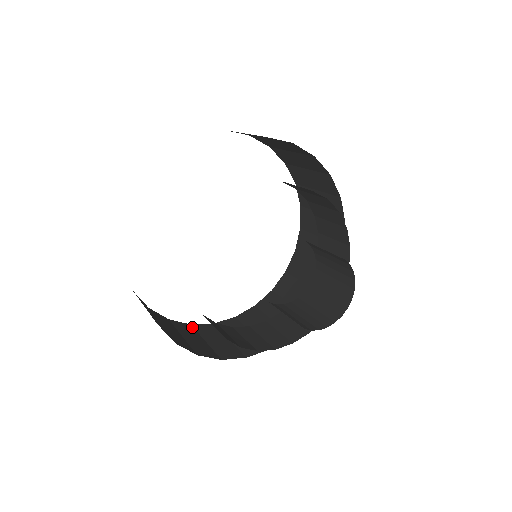
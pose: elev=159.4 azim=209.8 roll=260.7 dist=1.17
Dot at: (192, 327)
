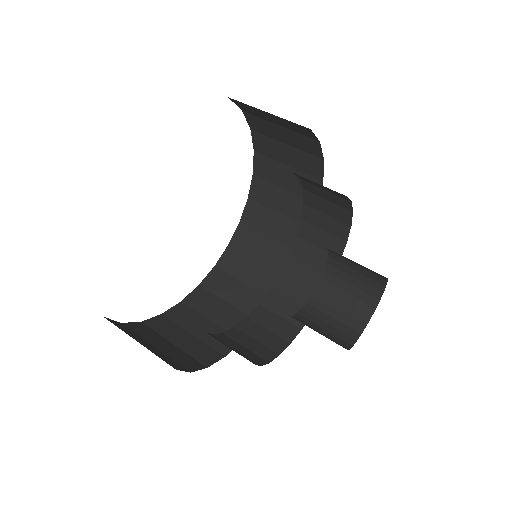
Dot at: (127, 327)
